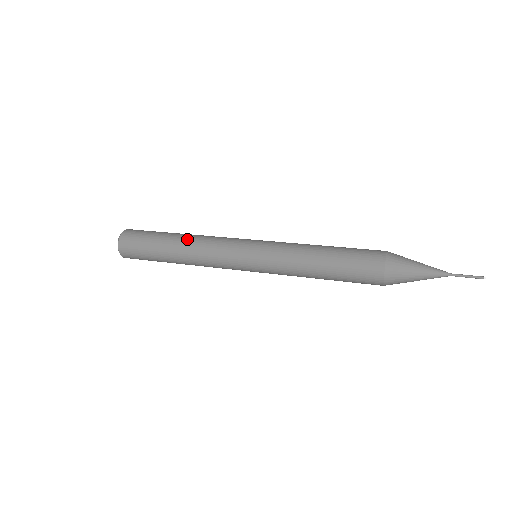
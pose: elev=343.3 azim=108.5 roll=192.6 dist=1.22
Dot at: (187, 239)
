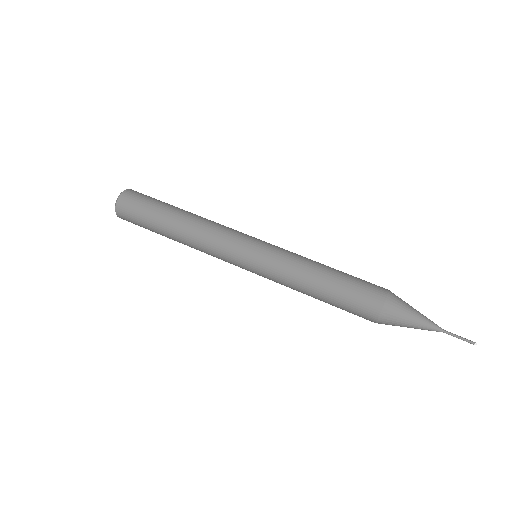
Dot at: (183, 237)
